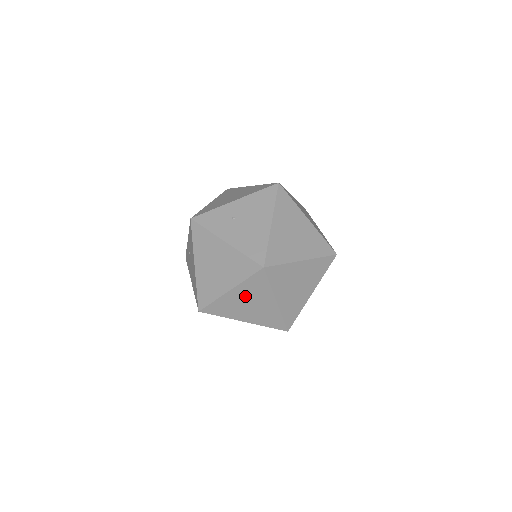
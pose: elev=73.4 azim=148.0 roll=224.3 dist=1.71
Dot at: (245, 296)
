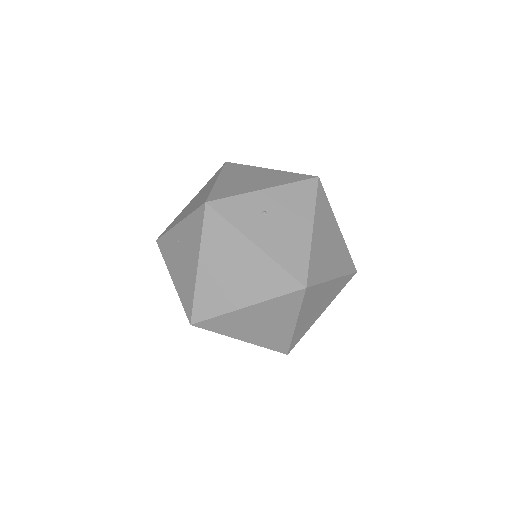
Dot at: (262, 315)
